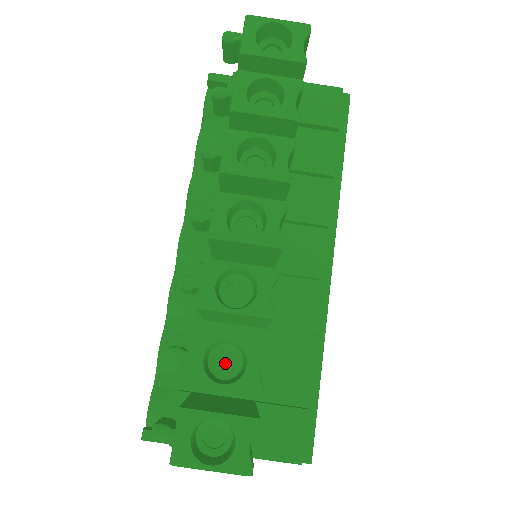
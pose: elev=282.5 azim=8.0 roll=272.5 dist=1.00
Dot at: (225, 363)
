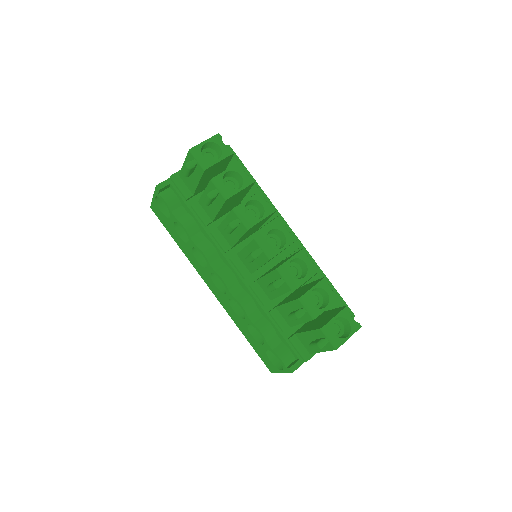
Dot at: (314, 301)
